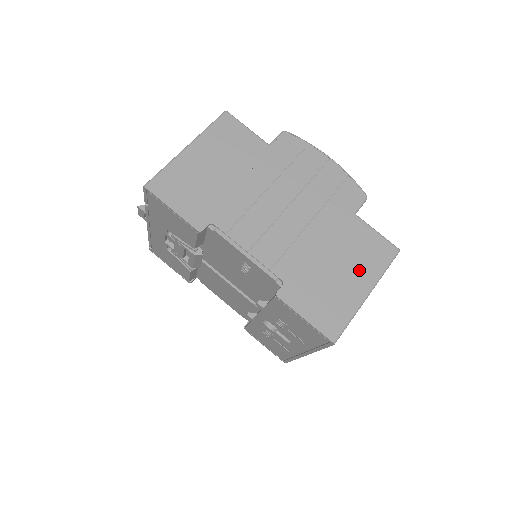
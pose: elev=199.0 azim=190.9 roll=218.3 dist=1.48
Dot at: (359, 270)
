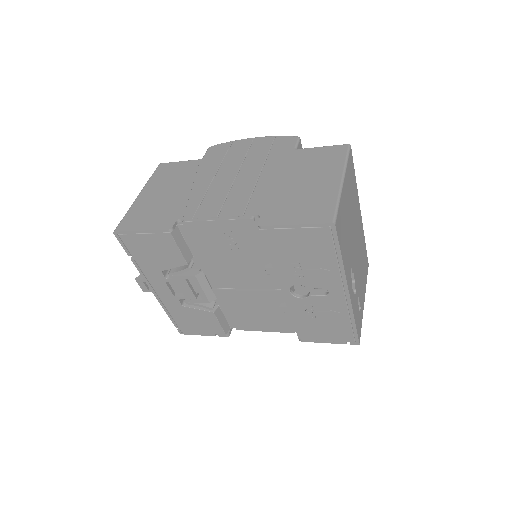
Dot at: (322, 173)
